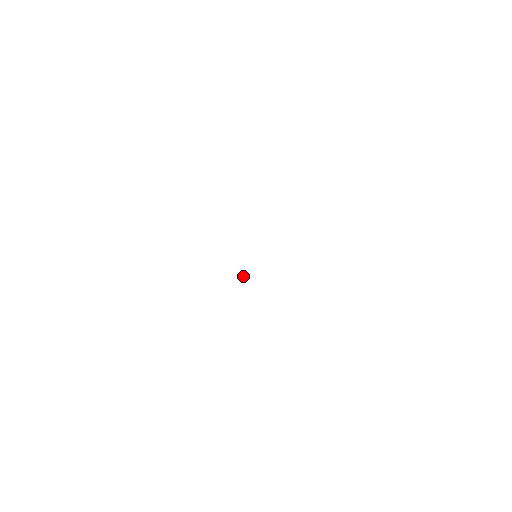
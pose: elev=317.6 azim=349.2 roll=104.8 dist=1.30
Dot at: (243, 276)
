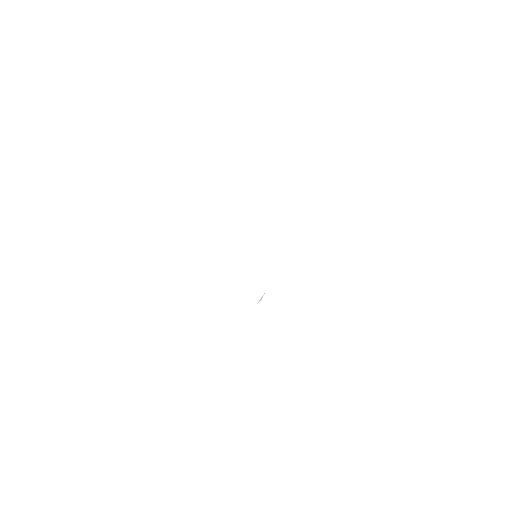
Dot at: (261, 297)
